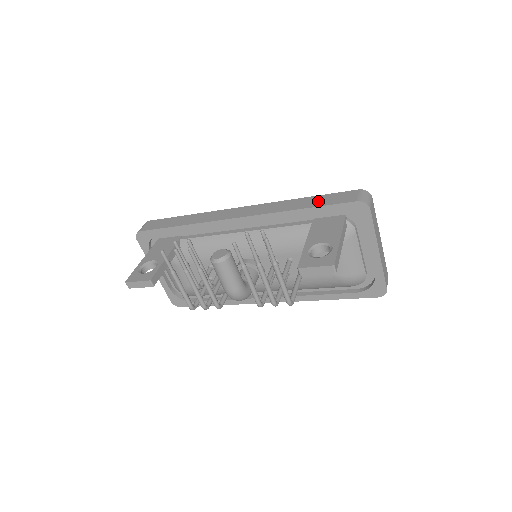
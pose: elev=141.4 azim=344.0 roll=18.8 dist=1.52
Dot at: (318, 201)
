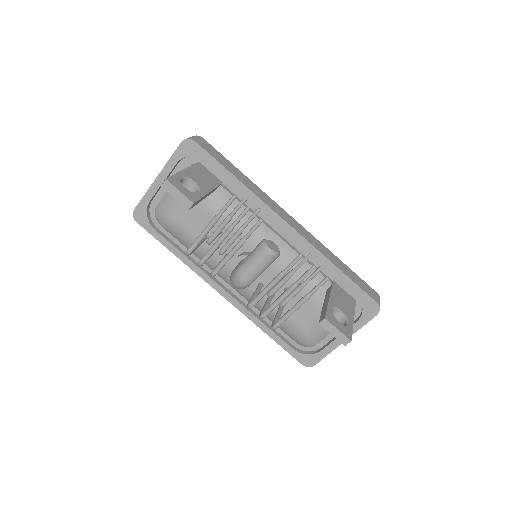
Dot at: (351, 274)
